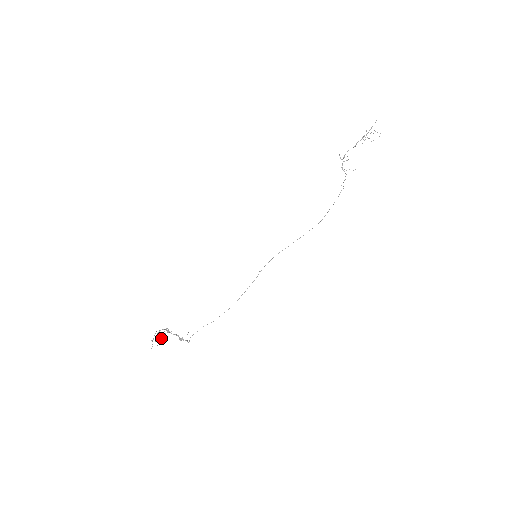
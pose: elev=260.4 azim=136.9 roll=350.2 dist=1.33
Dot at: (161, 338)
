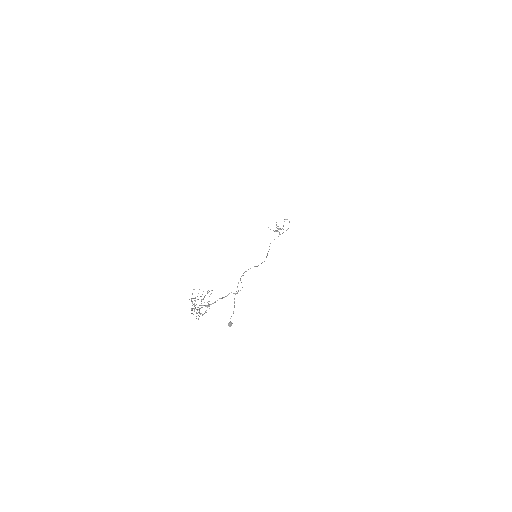
Dot at: occluded
